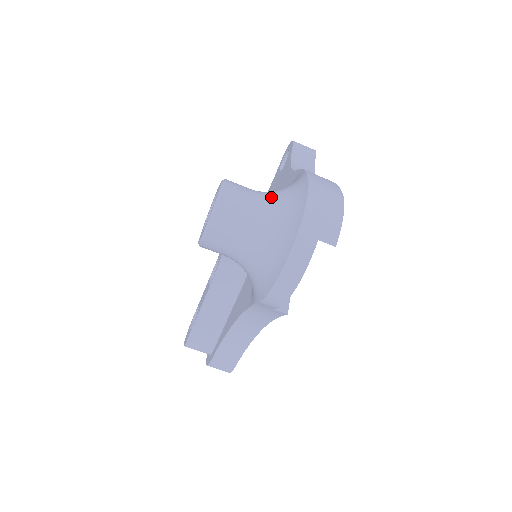
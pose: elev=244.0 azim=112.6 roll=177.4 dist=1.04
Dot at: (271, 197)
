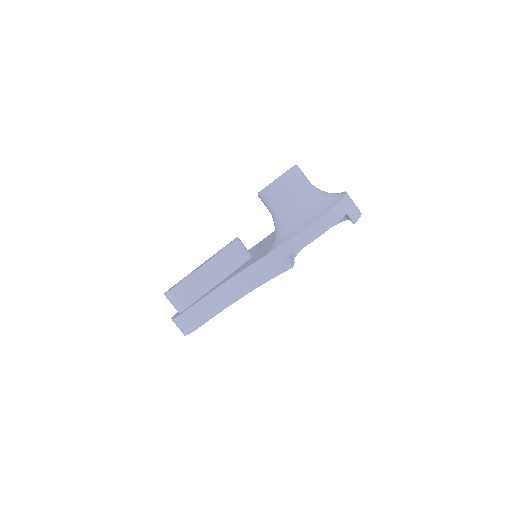
Dot at: (319, 189)
